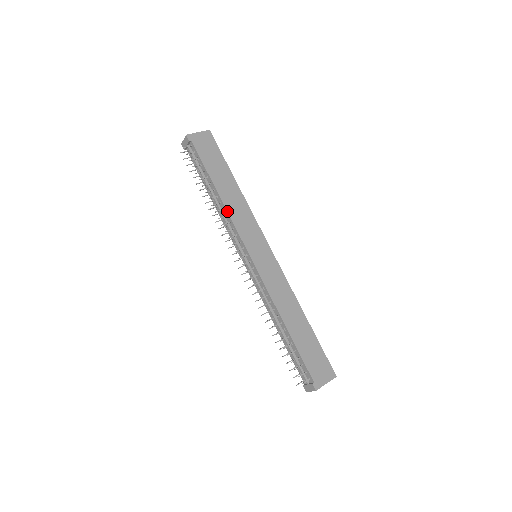
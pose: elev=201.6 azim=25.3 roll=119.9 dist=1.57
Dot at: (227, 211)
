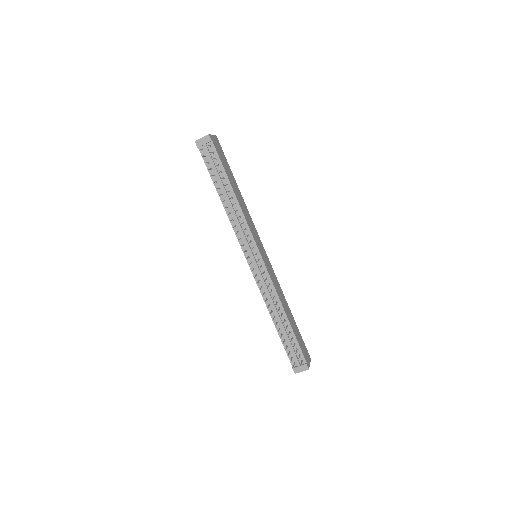
Dot at: (243, 212)
